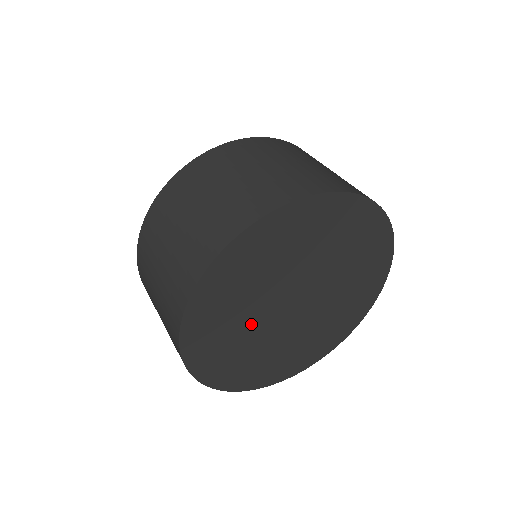
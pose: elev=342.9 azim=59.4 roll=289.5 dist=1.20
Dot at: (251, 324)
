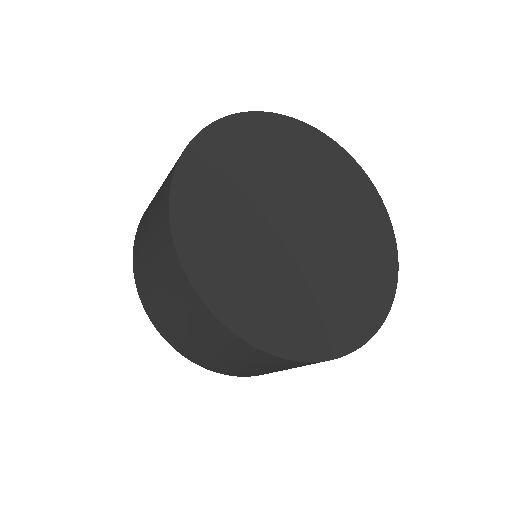
Dot at: (255, 242)
